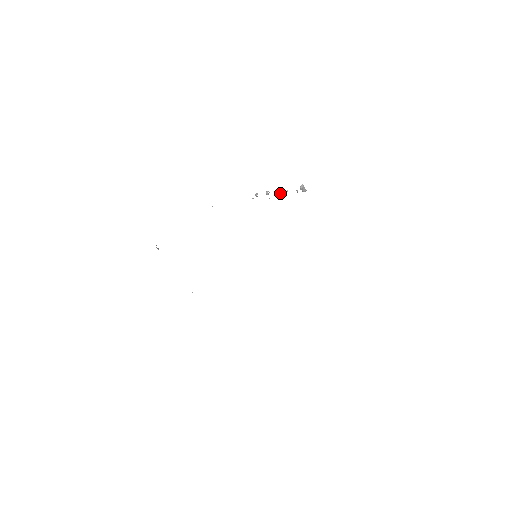
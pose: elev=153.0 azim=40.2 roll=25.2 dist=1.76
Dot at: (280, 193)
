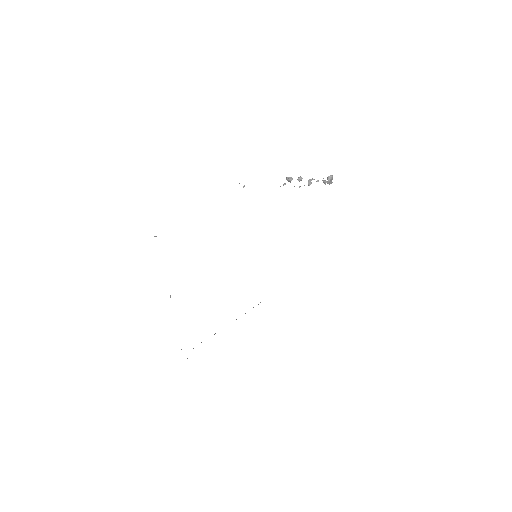
Dot at: (311, 182)
